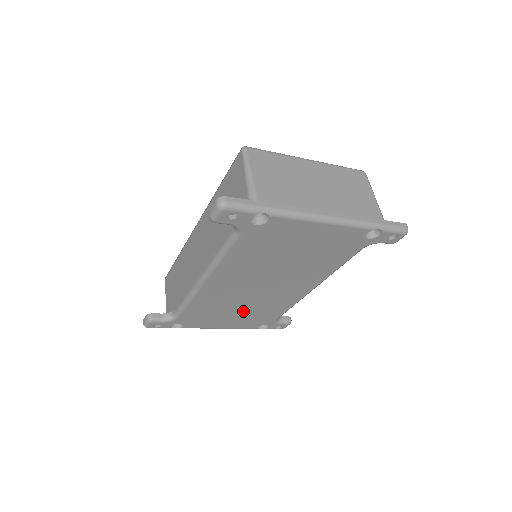
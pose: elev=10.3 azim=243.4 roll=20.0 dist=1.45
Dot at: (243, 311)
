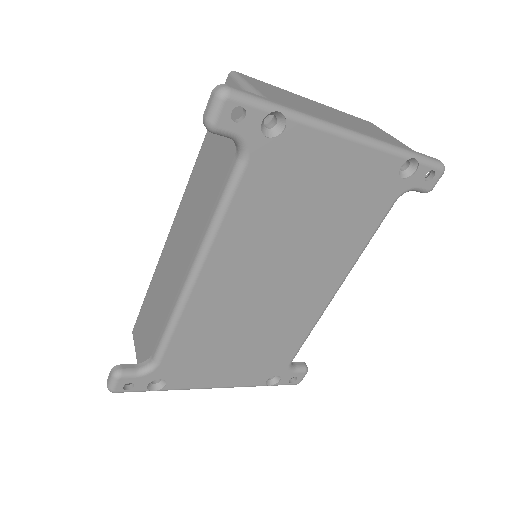
Dot at: (248, 344)
